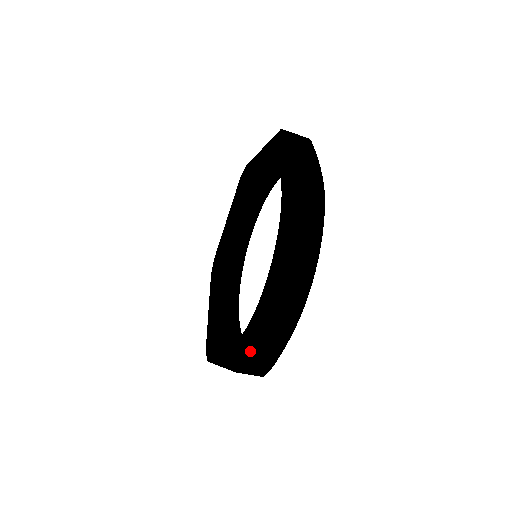
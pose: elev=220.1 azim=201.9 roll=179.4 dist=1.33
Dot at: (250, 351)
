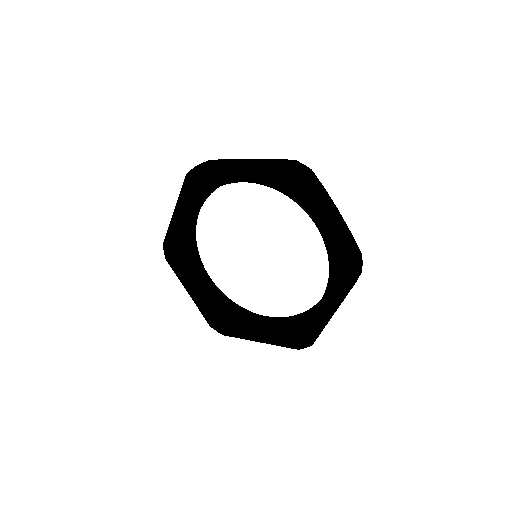
Dot at: occluded
